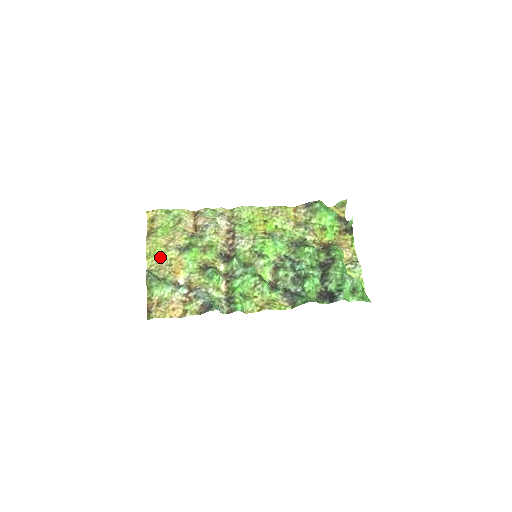
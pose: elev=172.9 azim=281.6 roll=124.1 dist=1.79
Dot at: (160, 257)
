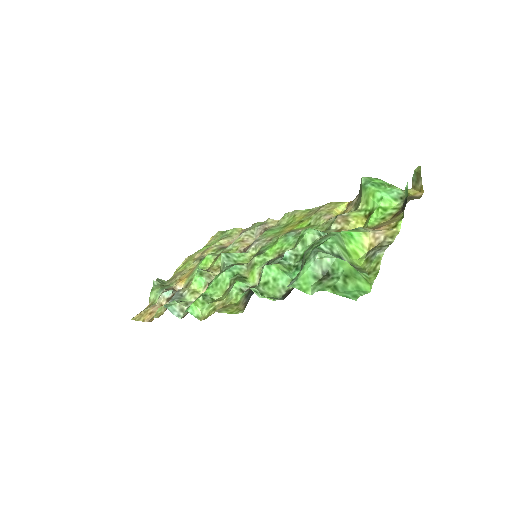
Dot at: (183, 269)
